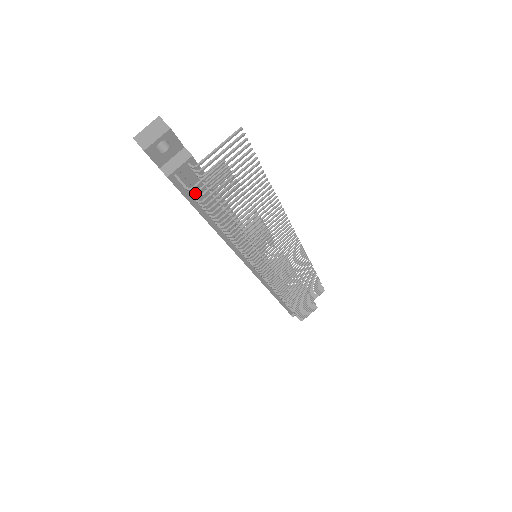
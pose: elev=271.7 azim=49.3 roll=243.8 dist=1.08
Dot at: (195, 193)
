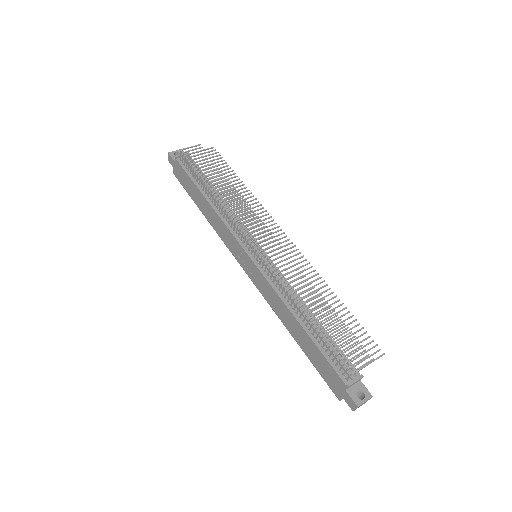
Dot at: (184, 152)
